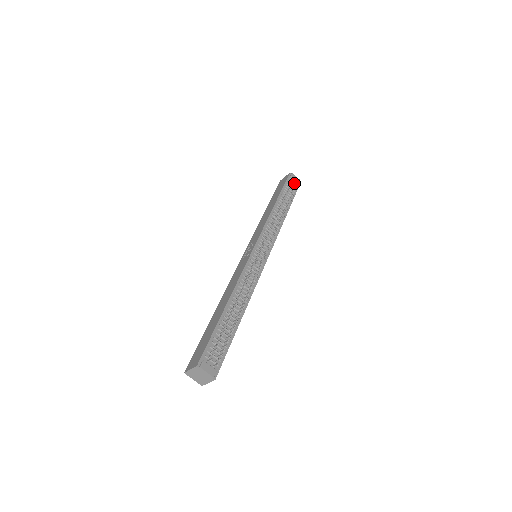
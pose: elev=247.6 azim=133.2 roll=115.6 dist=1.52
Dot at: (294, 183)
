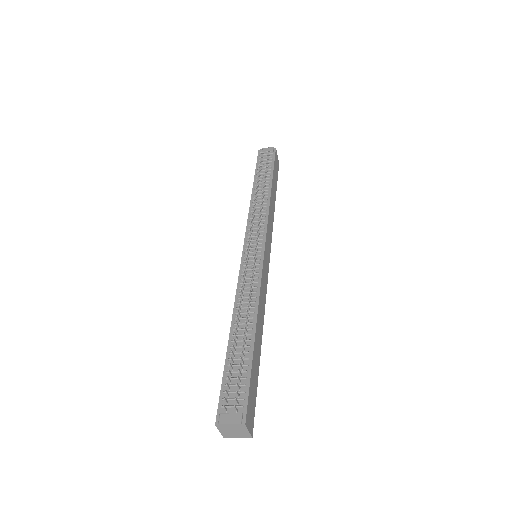
Dot at: occluded
